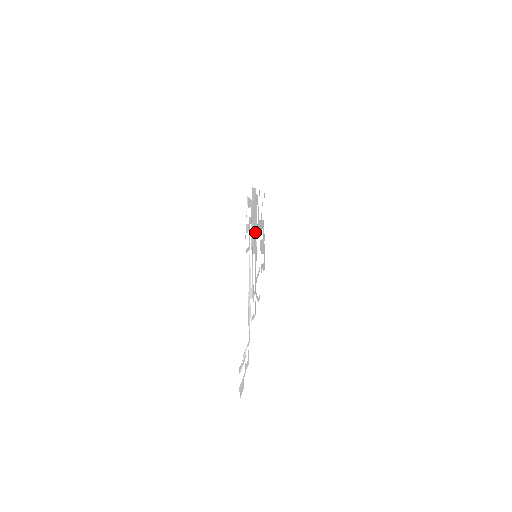
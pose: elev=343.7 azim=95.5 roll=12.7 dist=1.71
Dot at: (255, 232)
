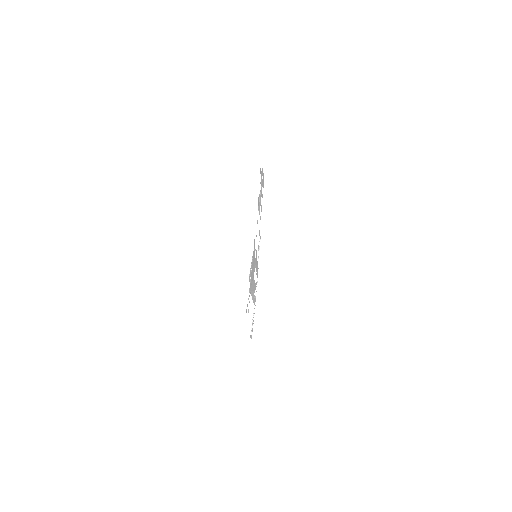
Dot at: (254, 262)
